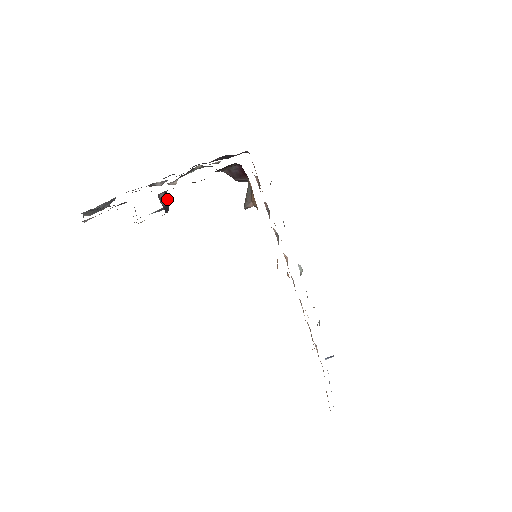
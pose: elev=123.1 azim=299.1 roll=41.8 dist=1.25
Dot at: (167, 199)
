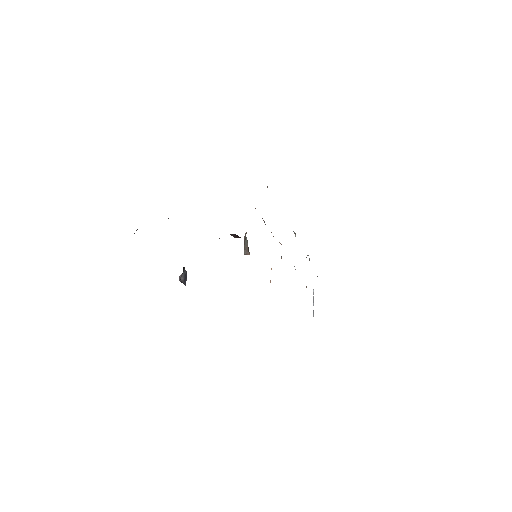
Dot at: (185, 271)
